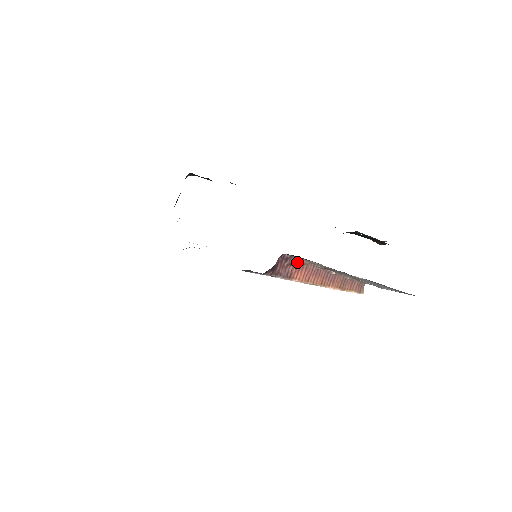
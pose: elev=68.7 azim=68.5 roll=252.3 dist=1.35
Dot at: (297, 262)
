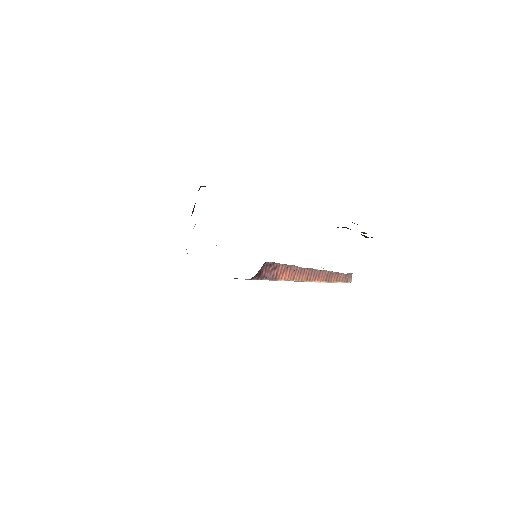
Dot at: (281, 266)
